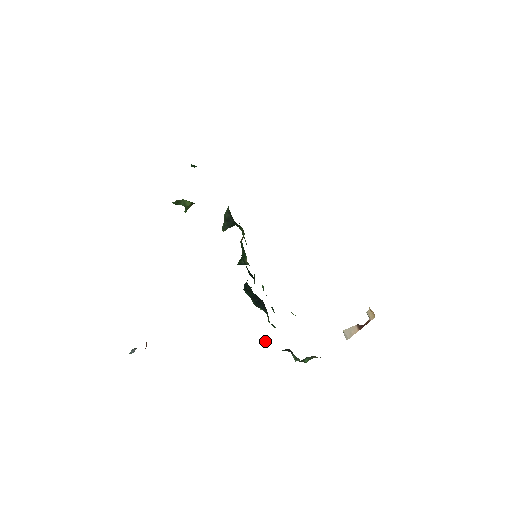
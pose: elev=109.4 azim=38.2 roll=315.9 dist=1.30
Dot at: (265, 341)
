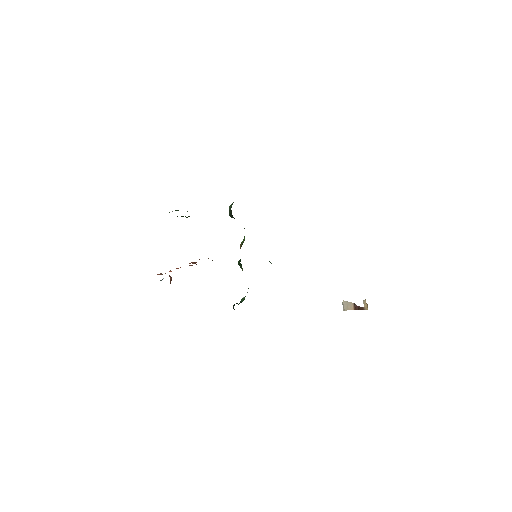
Dot at: occluded
